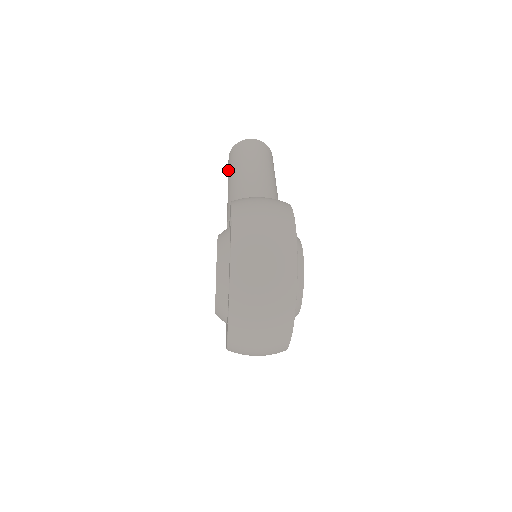
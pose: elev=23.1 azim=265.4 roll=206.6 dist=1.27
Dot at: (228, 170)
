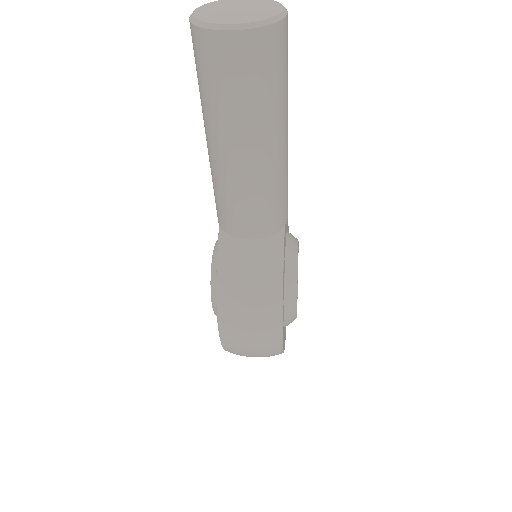
Dot at: occluded
